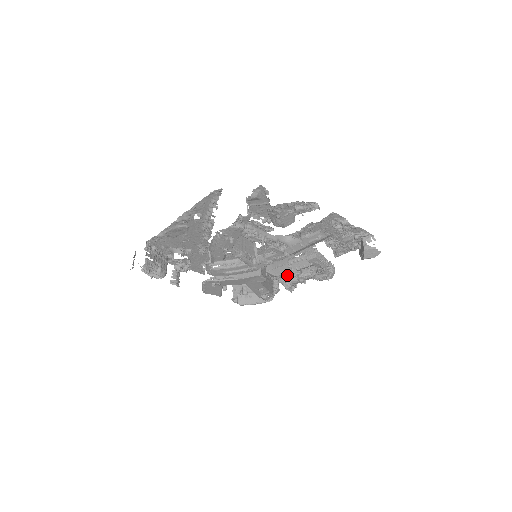
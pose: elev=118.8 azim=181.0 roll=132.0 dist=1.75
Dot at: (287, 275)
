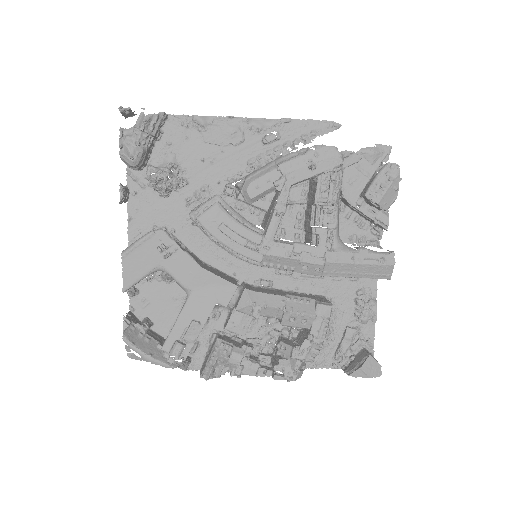
Dot at: (232, 341)
